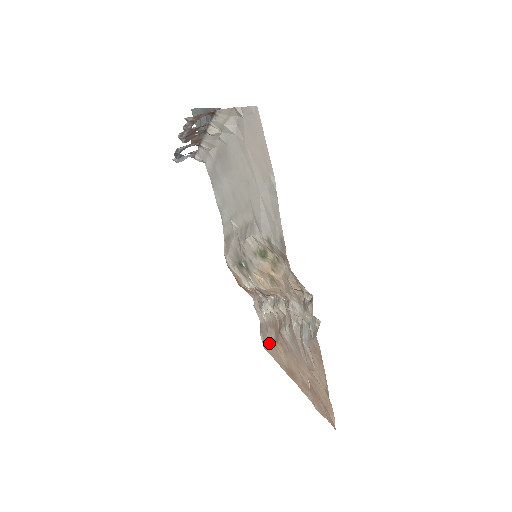
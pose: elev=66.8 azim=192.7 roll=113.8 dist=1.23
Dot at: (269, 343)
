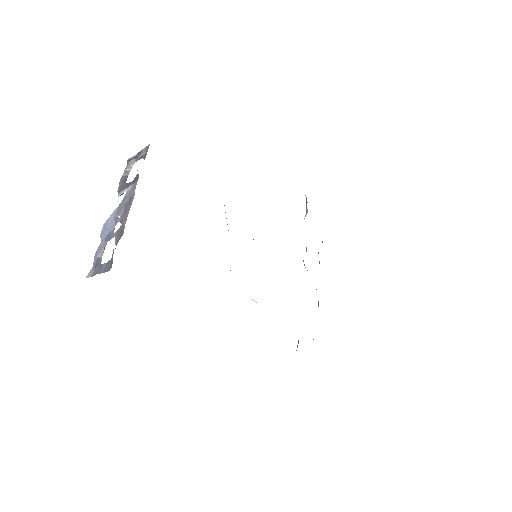
Dot at: occluded
